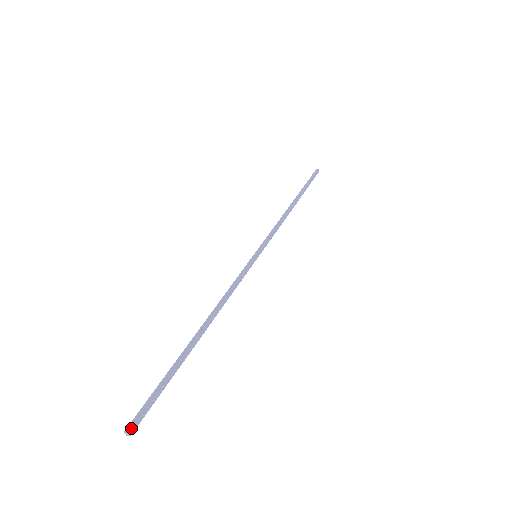
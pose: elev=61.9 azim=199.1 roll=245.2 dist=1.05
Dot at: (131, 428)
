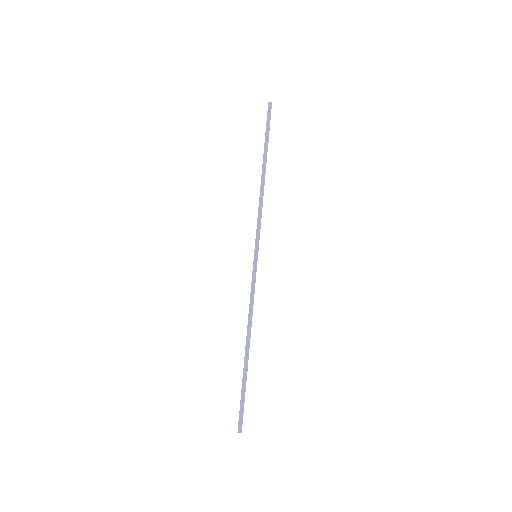
Dot at: (239, 430)
